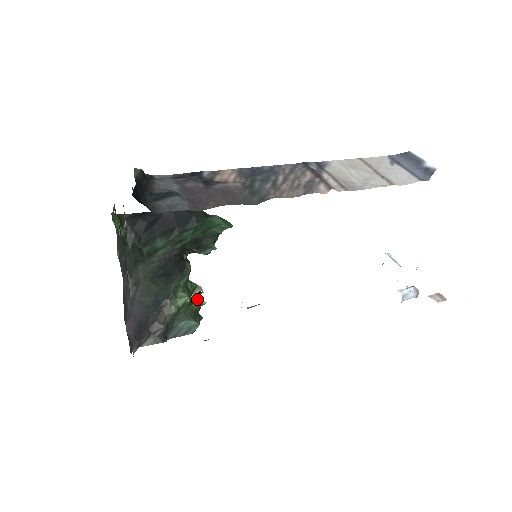
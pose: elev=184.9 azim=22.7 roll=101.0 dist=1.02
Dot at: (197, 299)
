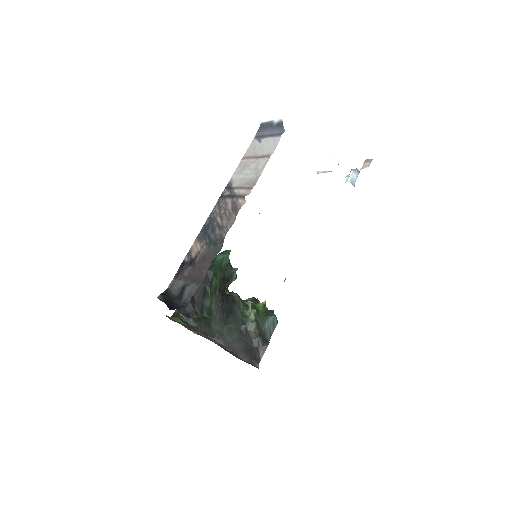
Dot at: (259, 305)
